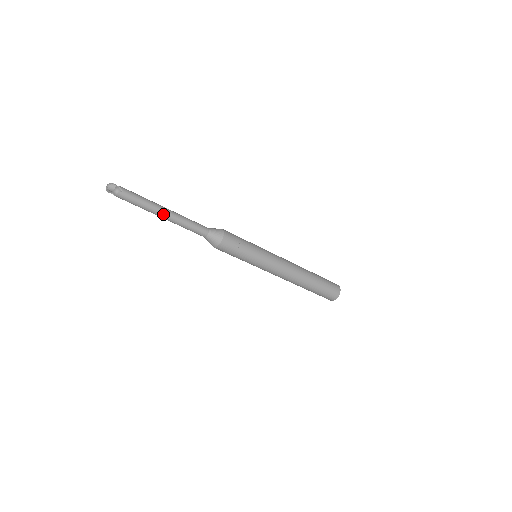
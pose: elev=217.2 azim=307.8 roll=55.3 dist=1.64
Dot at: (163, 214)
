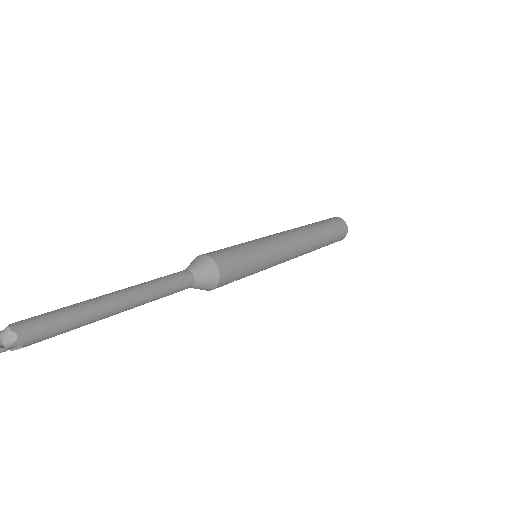
Dot at: (112, 314)
